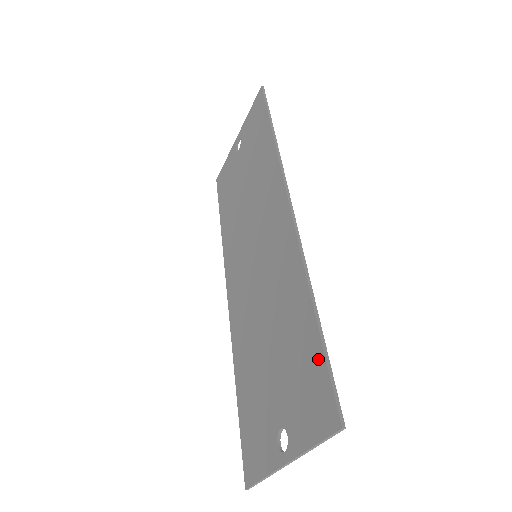
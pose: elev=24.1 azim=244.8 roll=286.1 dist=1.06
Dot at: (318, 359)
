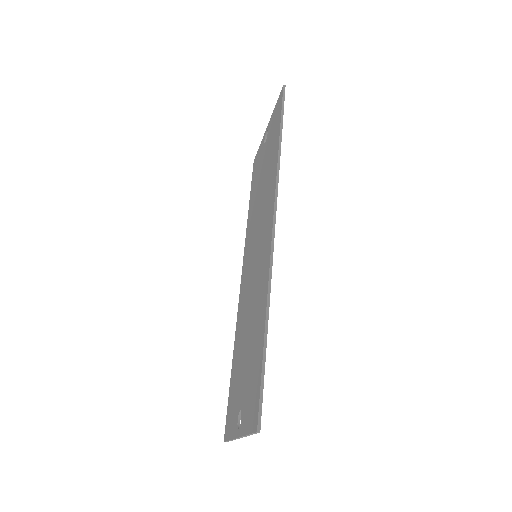
Dot at: (259, 371)
